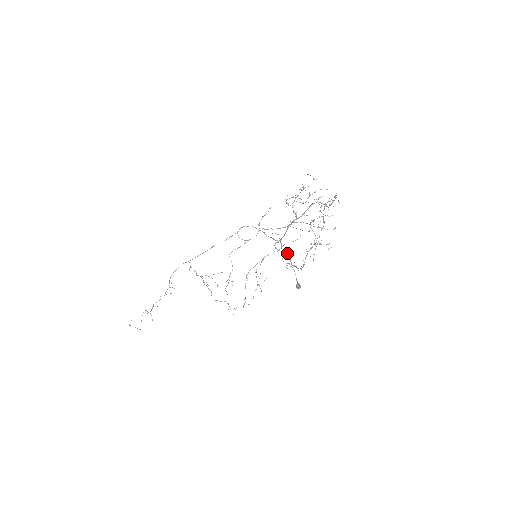
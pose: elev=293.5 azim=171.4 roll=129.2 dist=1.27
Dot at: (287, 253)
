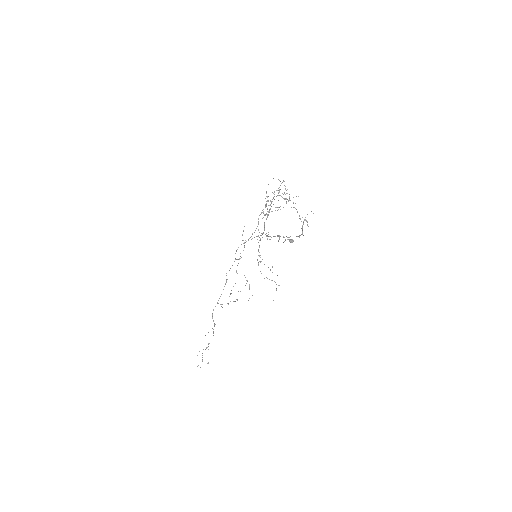
Dot at: occluded
